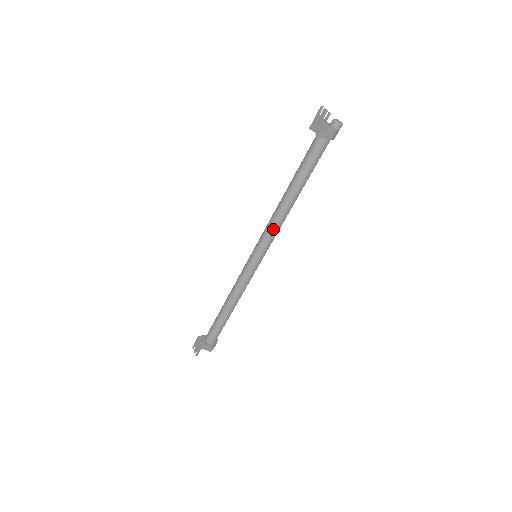
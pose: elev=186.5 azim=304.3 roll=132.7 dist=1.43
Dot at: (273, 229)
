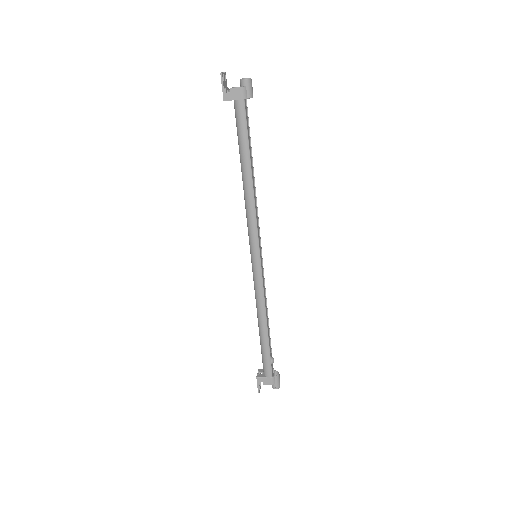
Dot at: (248, 218)
